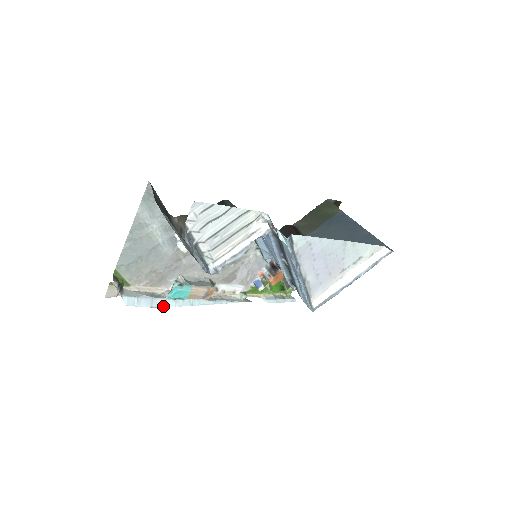
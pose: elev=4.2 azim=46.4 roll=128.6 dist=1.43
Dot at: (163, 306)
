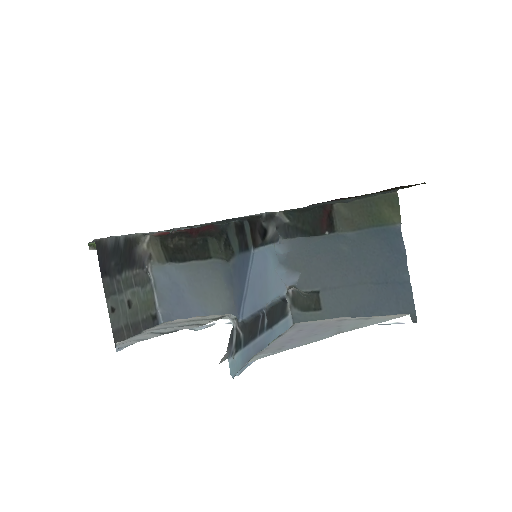
Dot at: occluded
